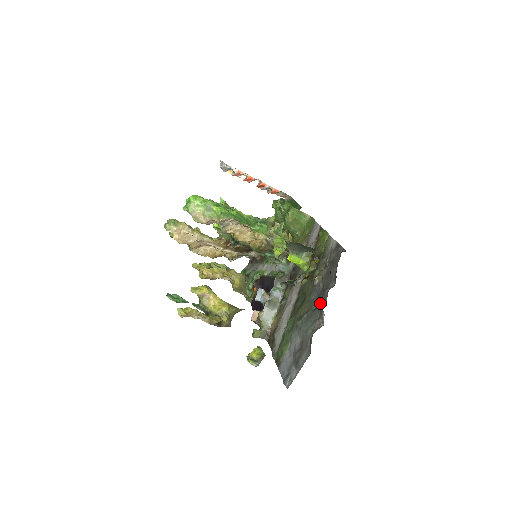
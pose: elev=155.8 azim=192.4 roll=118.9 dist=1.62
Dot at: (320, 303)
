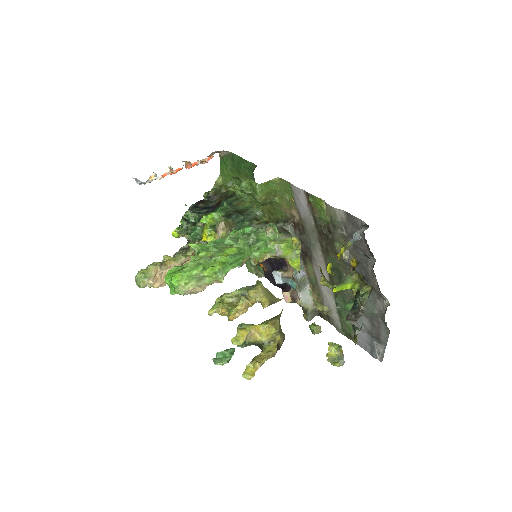
Dot at: (369, 283)
